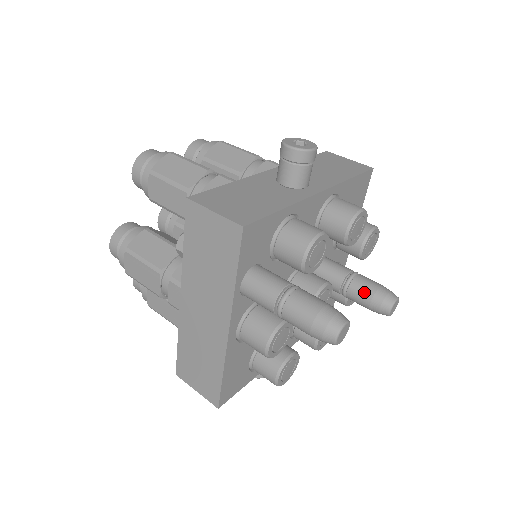
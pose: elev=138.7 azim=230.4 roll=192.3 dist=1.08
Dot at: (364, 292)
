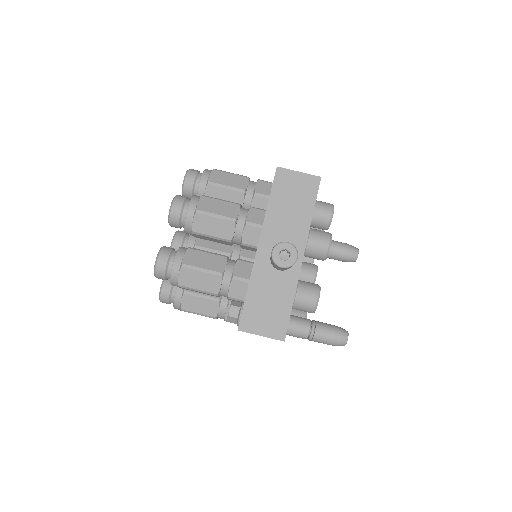
Dot at: (337, 258)
